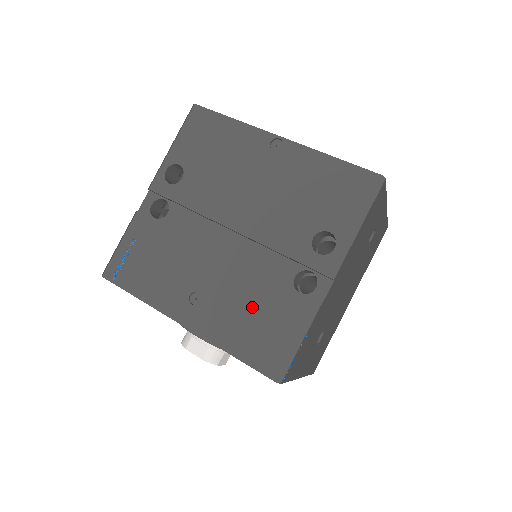
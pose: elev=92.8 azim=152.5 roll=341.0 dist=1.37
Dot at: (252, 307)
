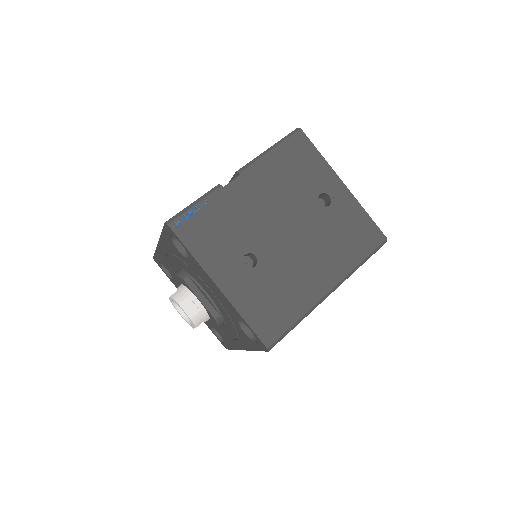
Dot at: occluded
